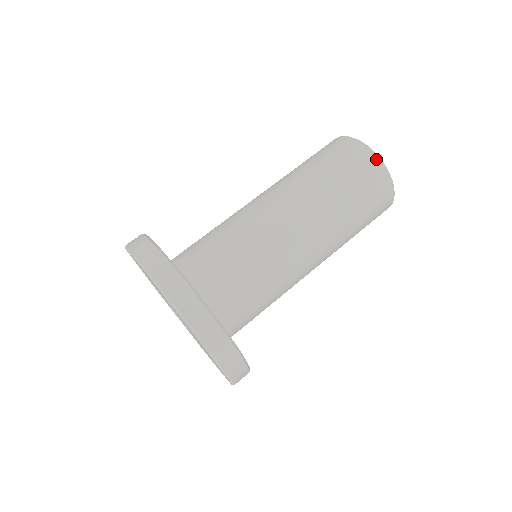
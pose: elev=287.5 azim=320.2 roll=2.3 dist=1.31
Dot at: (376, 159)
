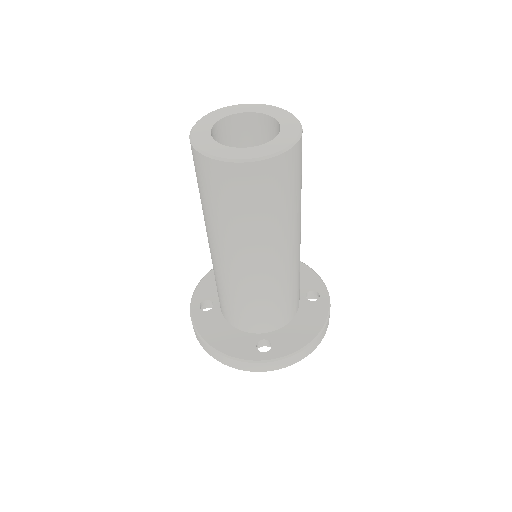
Dot at: (260, 165)
